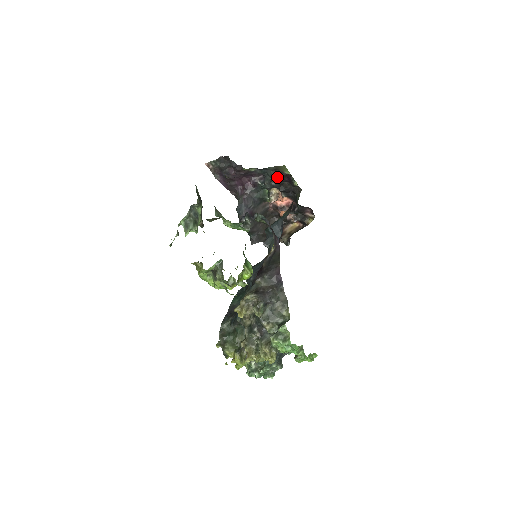
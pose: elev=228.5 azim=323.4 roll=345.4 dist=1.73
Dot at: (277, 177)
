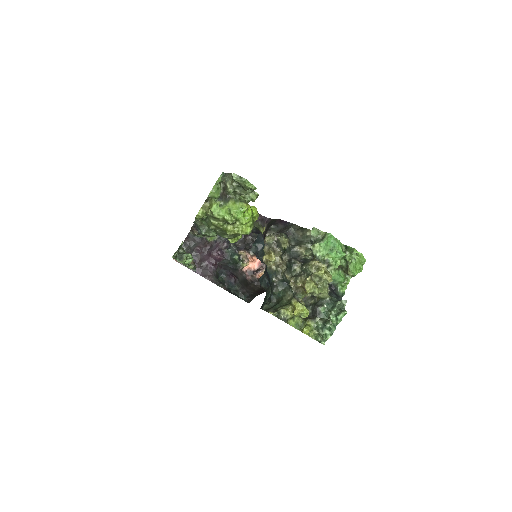
Dot at: occluded
